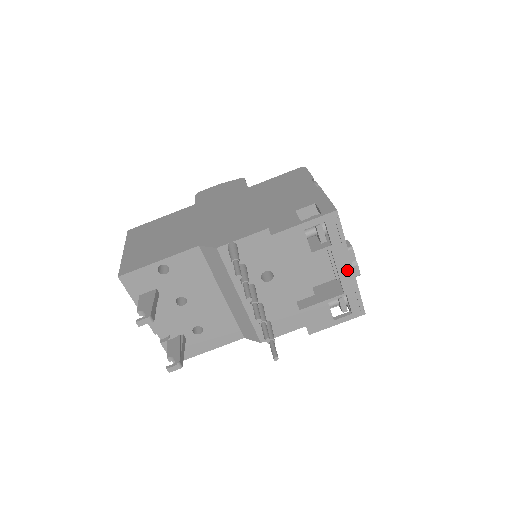
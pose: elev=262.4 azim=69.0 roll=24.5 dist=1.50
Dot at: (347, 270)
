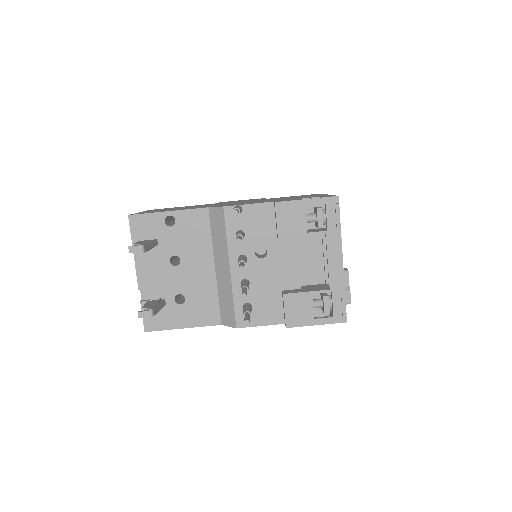
Dot at: (337, 263)
